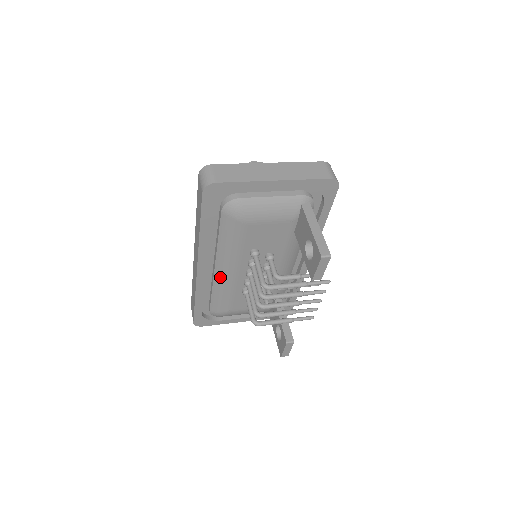
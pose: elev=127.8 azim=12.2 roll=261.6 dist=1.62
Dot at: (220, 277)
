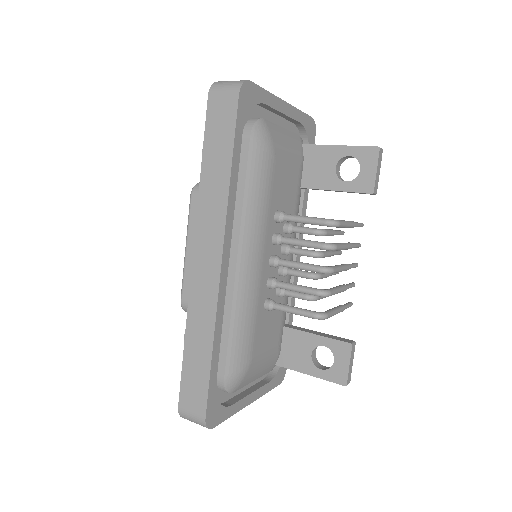
Dot at: (244, 278)
